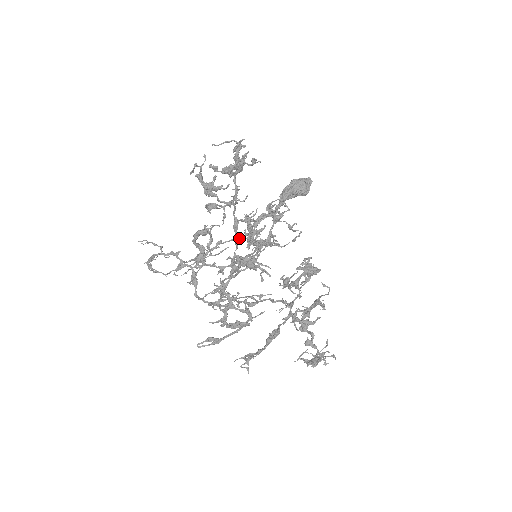
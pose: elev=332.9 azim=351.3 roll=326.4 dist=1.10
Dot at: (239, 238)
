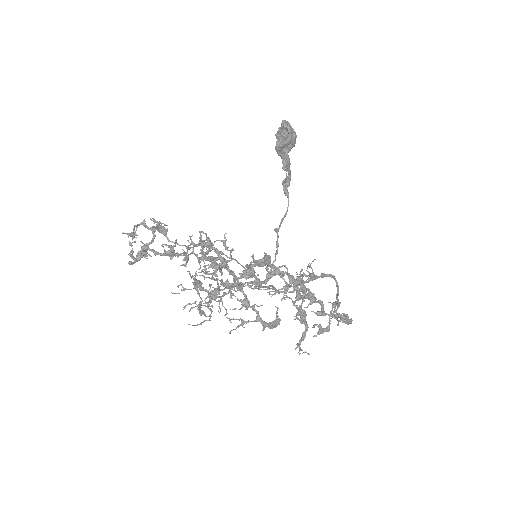
Dot at: (284, 215)
